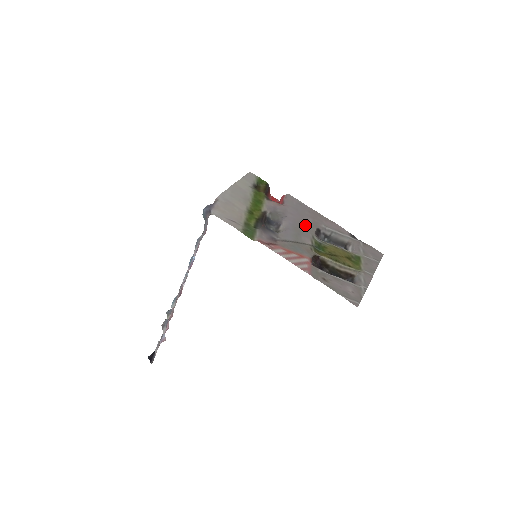
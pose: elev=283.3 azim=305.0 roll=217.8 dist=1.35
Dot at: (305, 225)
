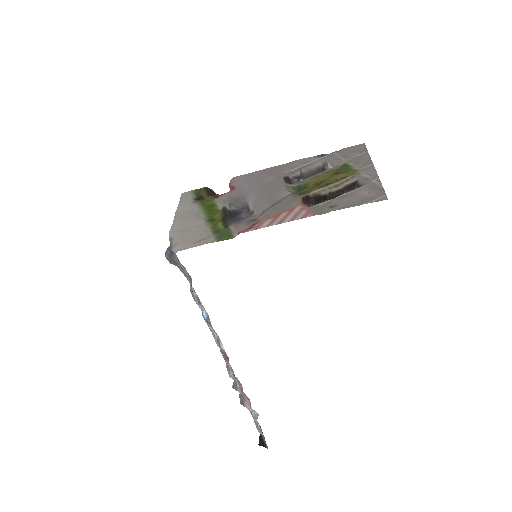
Dot at: (270, 185)
